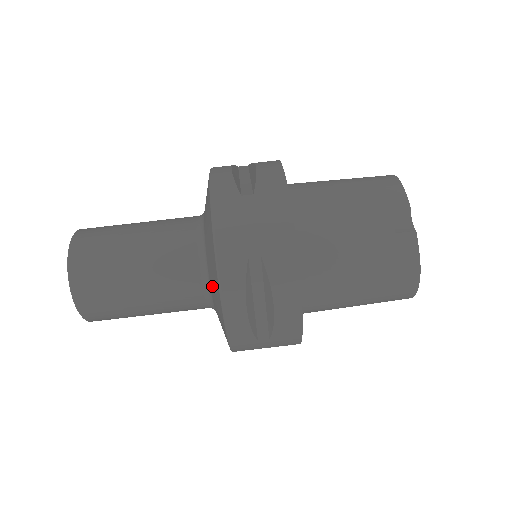
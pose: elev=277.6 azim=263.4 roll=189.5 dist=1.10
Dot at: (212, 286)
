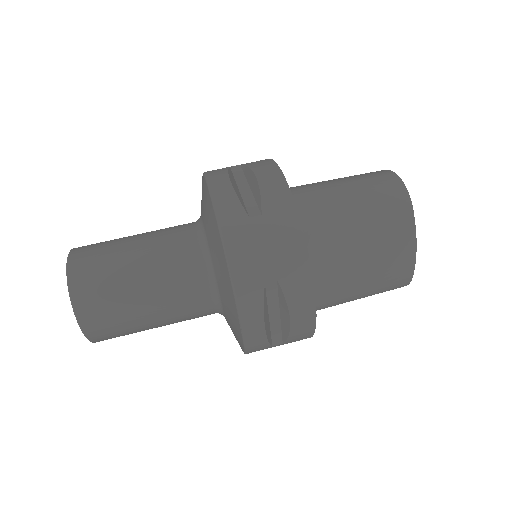
Dot at: (203, 210)
